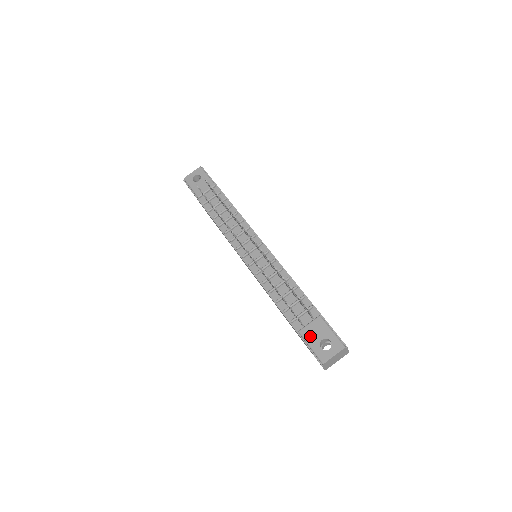
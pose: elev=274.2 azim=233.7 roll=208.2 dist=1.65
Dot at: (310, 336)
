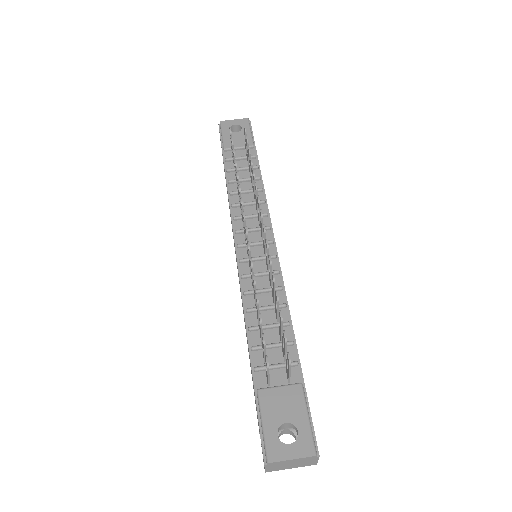
Dot at: (271, 406)
